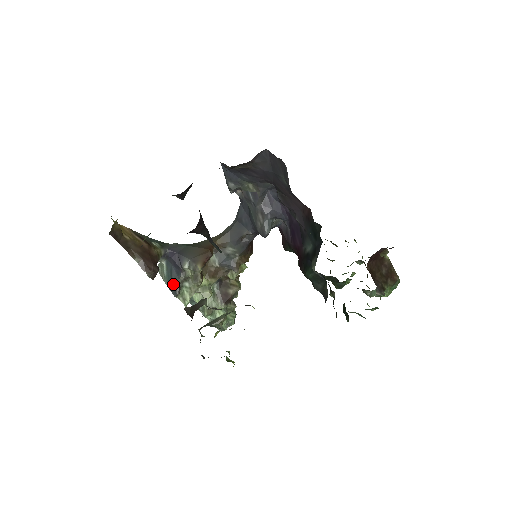
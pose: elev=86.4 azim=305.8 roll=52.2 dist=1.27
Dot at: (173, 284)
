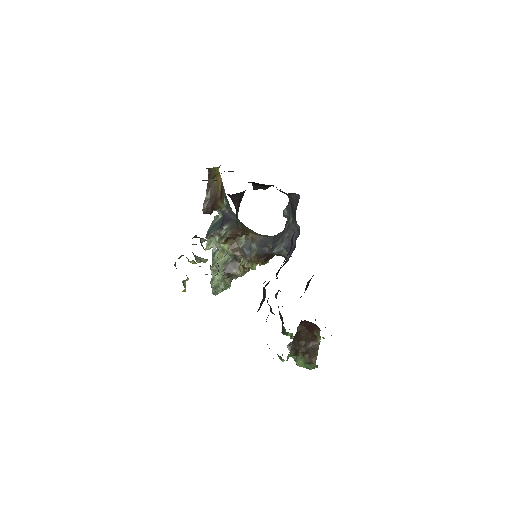
Dot at: (212, 230)
